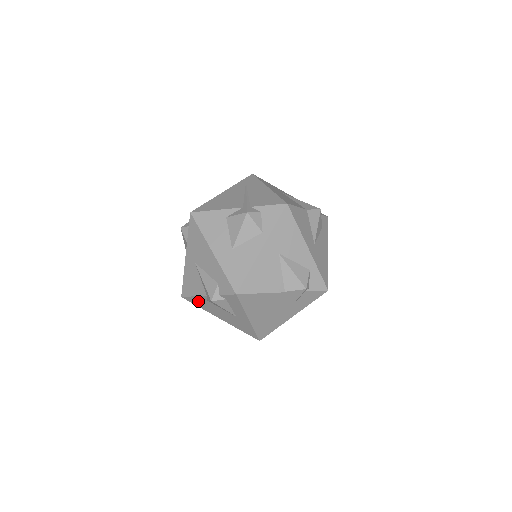
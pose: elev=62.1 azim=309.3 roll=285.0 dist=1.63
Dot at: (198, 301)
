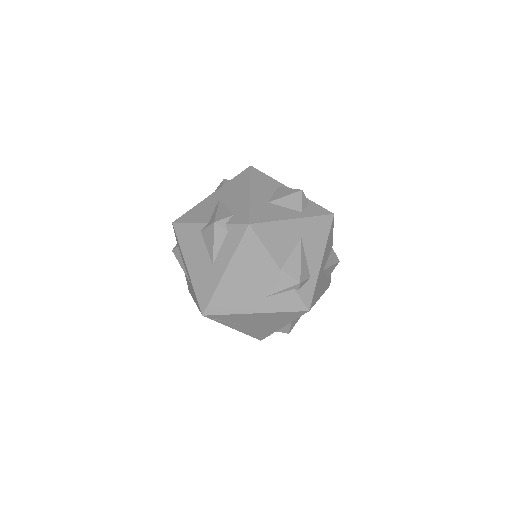
Dot at: (187, 232)
